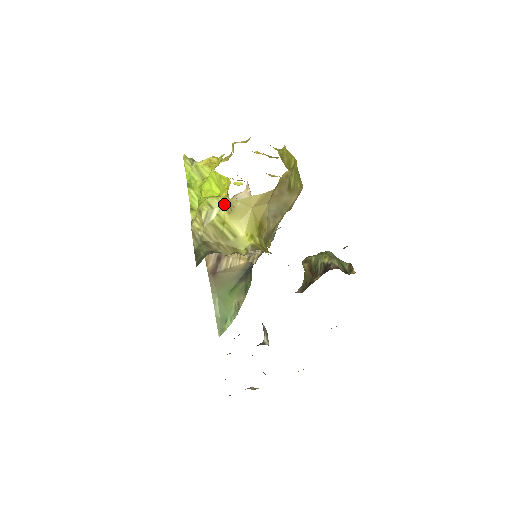
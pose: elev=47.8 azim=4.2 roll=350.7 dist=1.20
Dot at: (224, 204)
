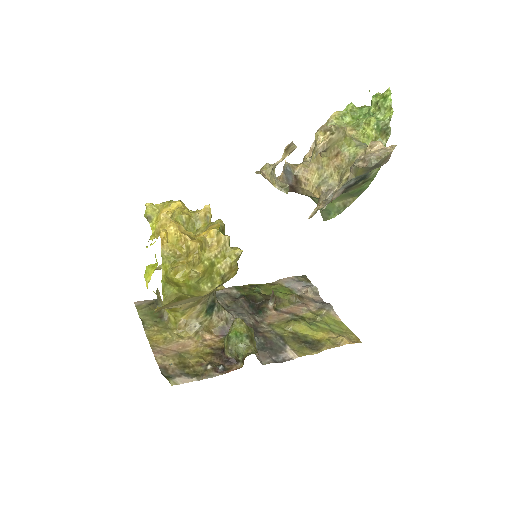
Dot at: occluded
